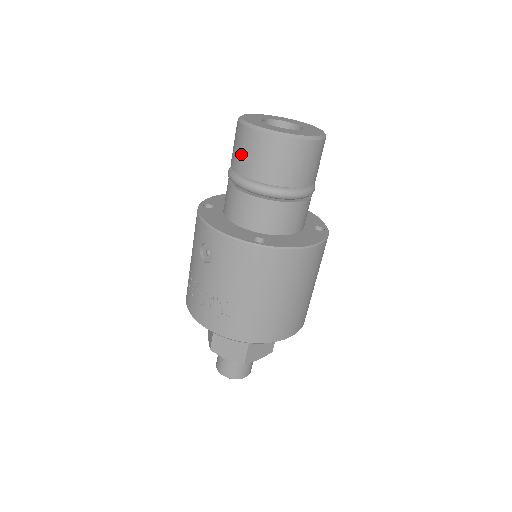
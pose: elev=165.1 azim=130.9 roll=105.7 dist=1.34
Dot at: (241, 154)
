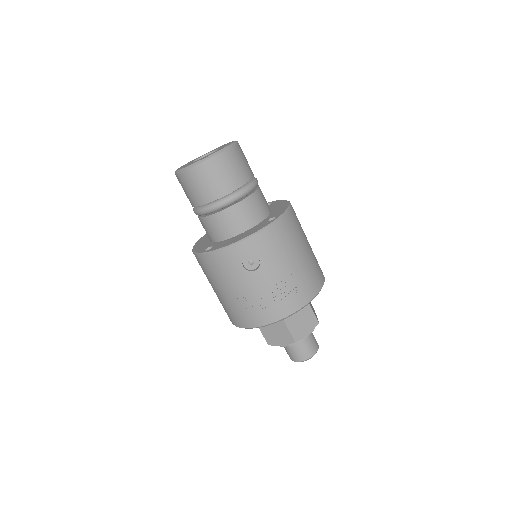
Dot at: (212, 184)
